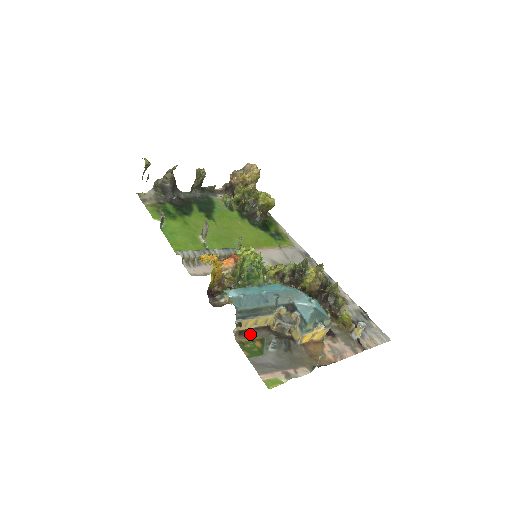
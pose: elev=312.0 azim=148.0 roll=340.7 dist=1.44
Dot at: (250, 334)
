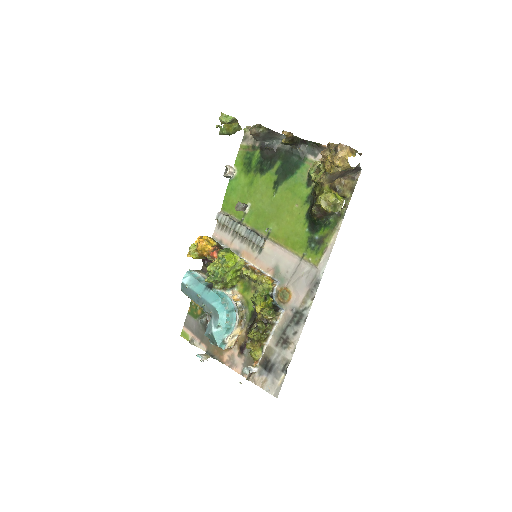
Dot at: occluded
